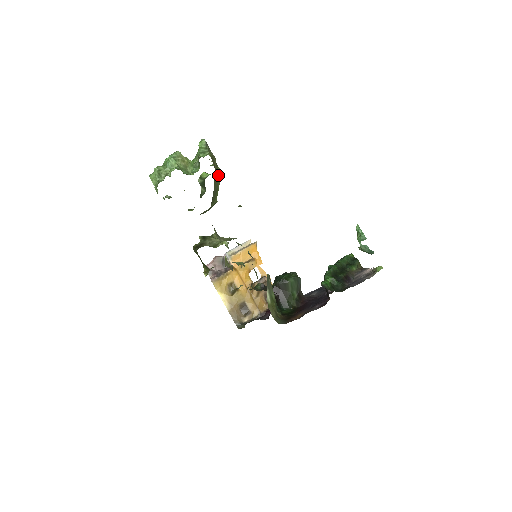
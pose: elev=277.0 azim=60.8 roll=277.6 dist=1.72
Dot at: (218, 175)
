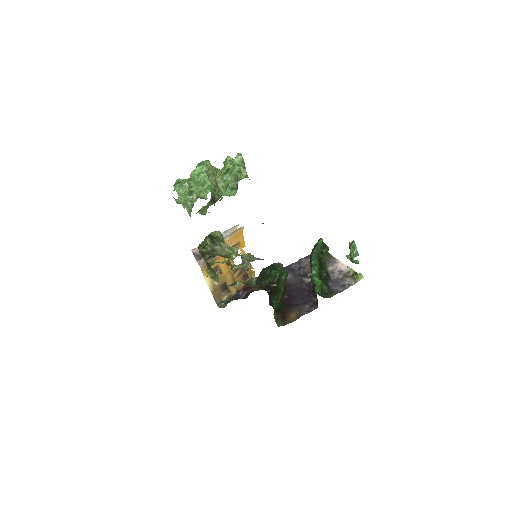
Dot at: occluded
